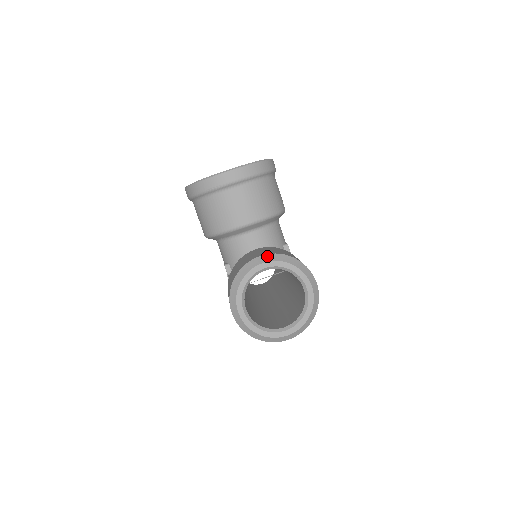
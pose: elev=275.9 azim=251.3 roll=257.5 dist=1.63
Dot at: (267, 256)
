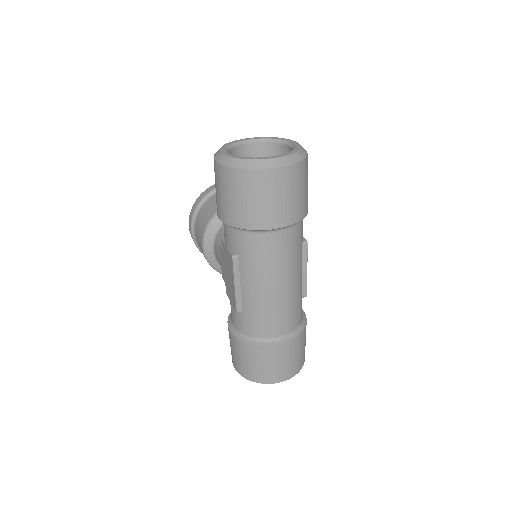
Dot at: occluded
